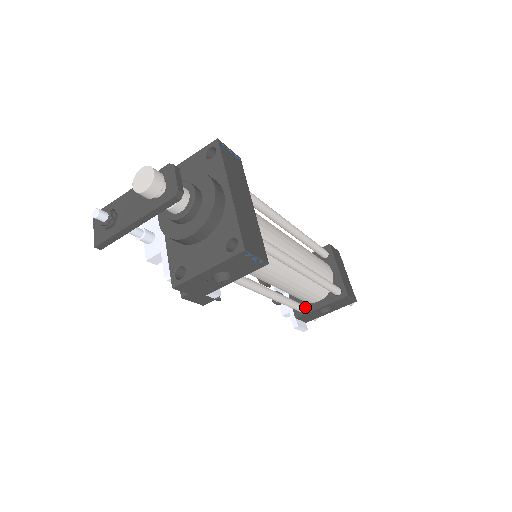
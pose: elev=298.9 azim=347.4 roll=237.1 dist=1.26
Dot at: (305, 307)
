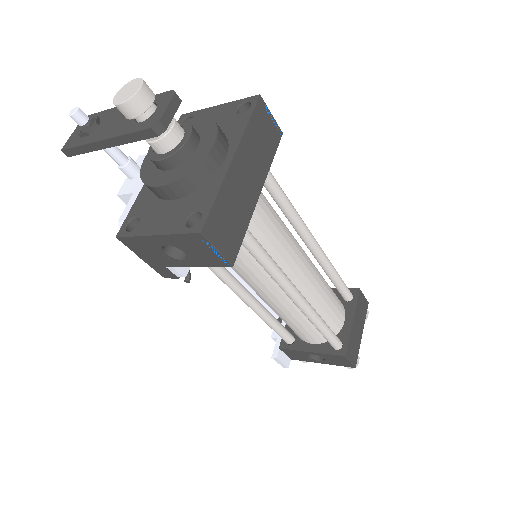
Dot at: (295, 342)
